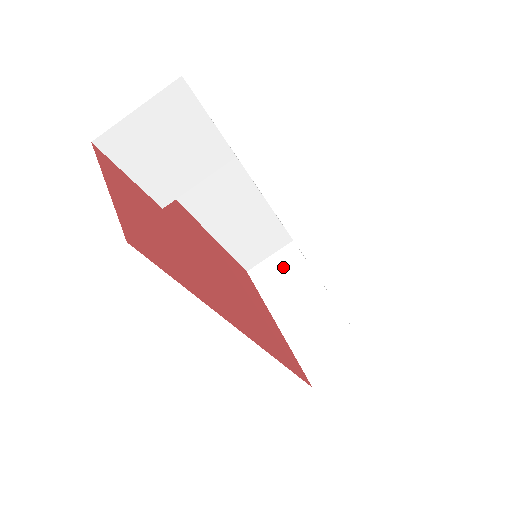
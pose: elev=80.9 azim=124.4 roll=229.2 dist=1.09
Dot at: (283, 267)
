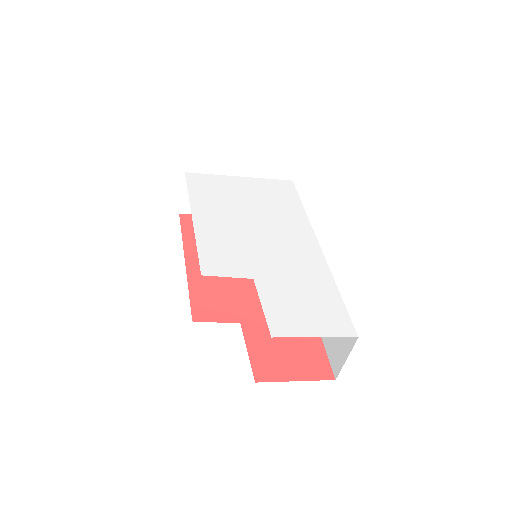
Dot at: occluded
